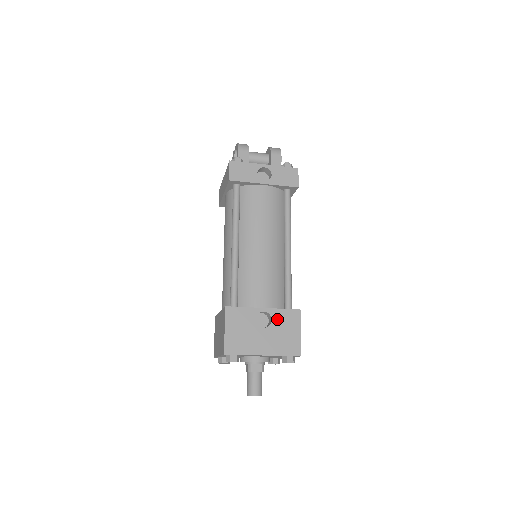
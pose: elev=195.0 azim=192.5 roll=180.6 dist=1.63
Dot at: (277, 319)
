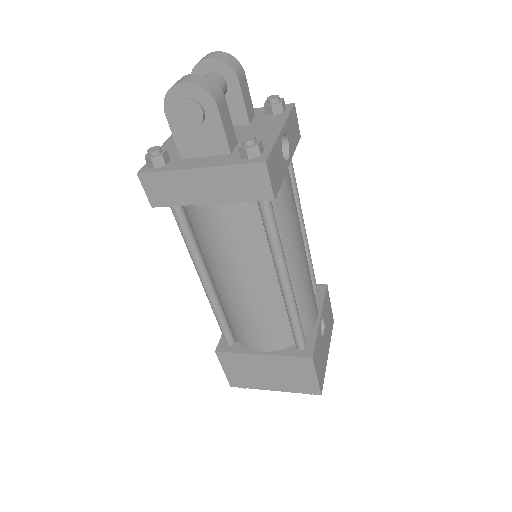
Dot at: (325, 314)
